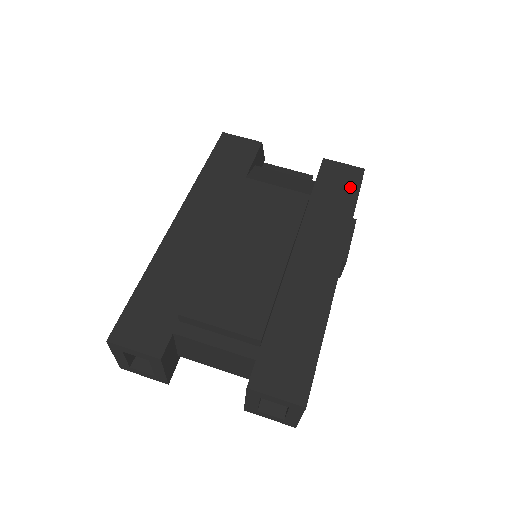
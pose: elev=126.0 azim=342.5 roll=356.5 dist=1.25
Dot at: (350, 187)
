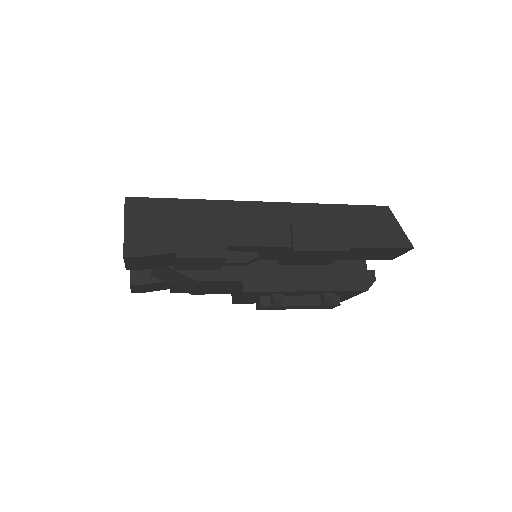
Dot at: occluded
